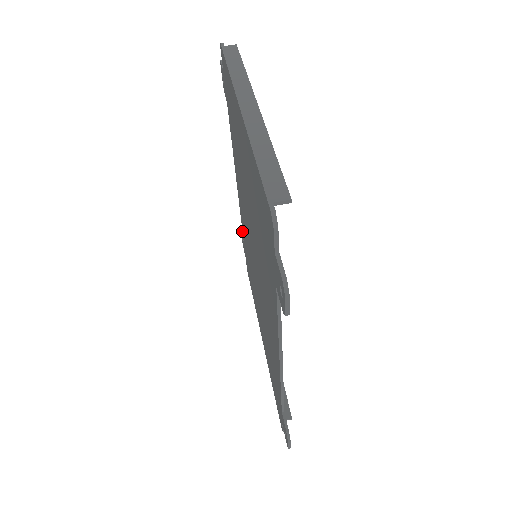
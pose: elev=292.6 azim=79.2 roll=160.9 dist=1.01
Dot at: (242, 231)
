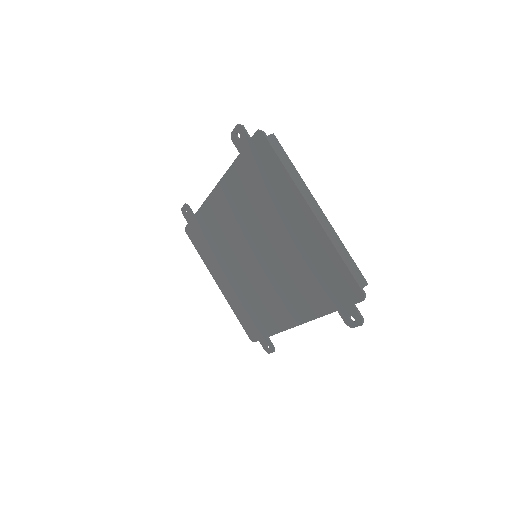
Dot at: (197, 211)
